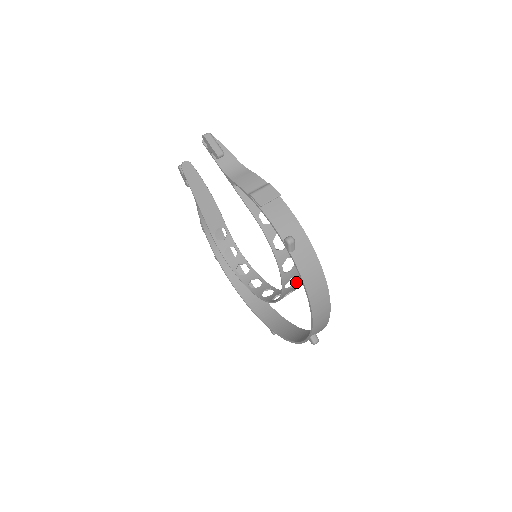
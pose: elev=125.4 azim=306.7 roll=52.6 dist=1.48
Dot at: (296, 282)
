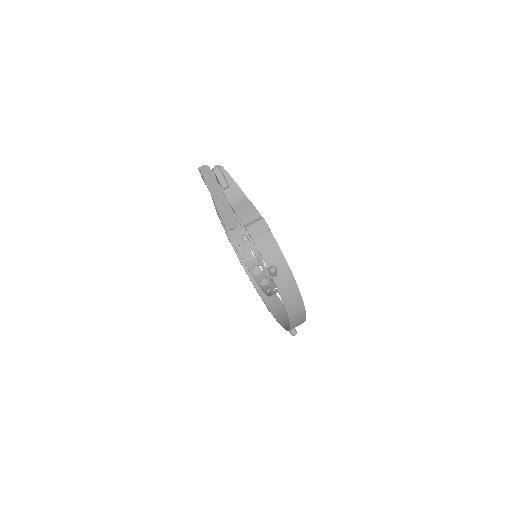
Dot at: occluded
